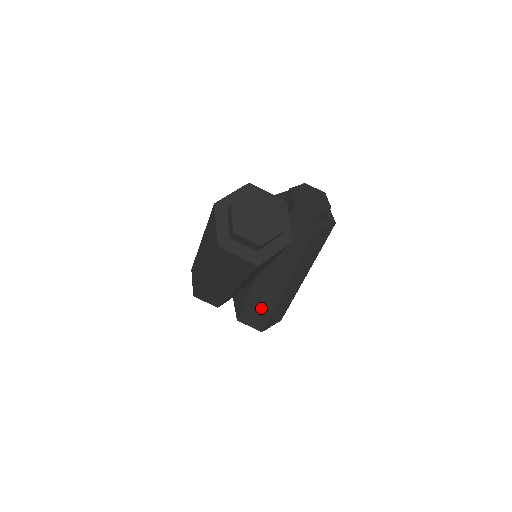
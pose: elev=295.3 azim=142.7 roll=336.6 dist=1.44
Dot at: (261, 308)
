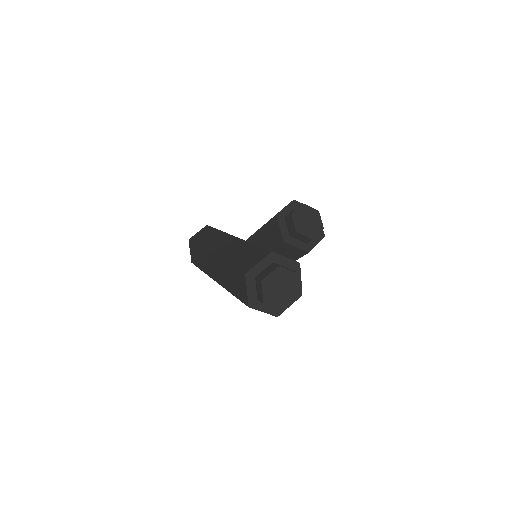
Dot at: occluded
